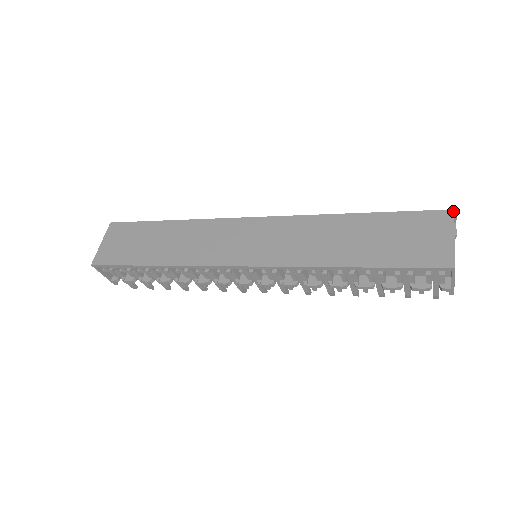
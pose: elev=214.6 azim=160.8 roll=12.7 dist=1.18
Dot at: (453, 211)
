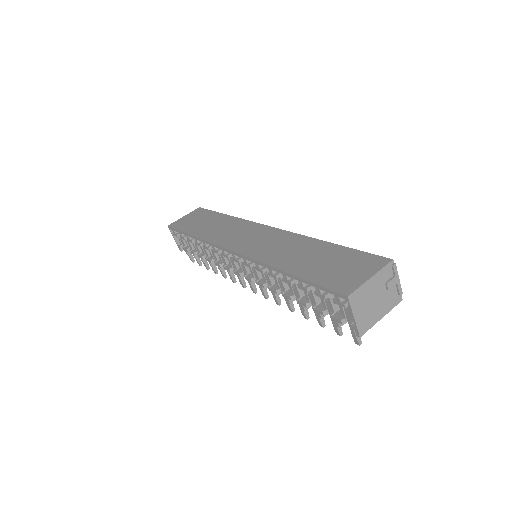
Dot at: (391, 260)
